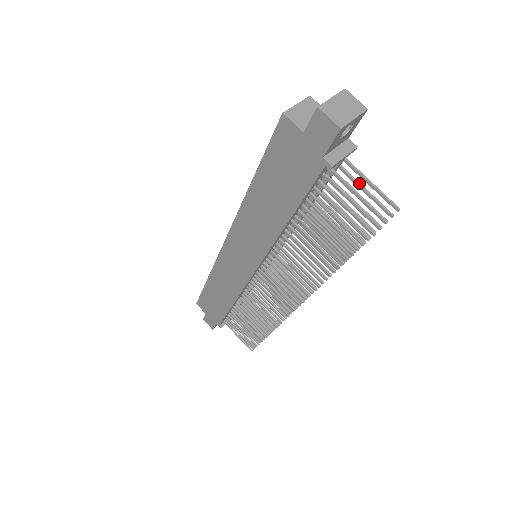
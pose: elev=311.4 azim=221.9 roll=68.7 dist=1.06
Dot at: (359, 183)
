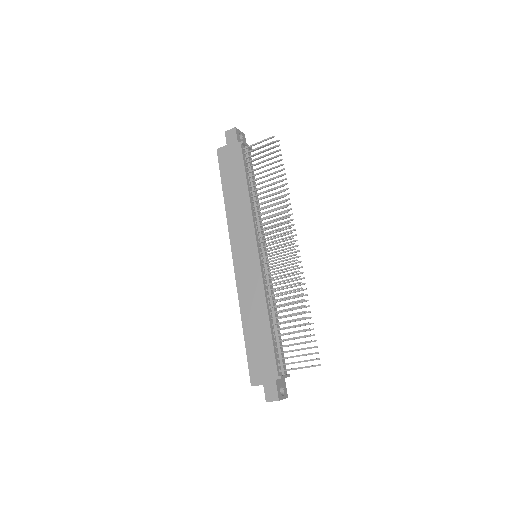
Dot at: occluded
